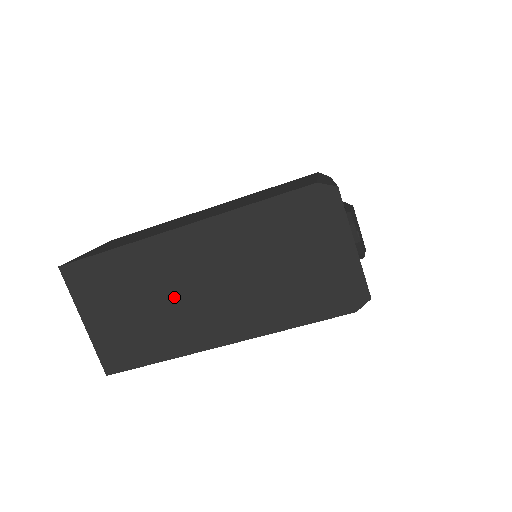
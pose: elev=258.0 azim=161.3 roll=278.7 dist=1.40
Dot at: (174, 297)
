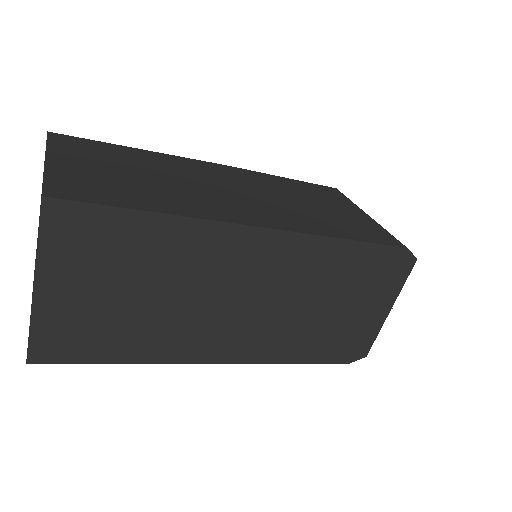
Dot at: (195, 299)
